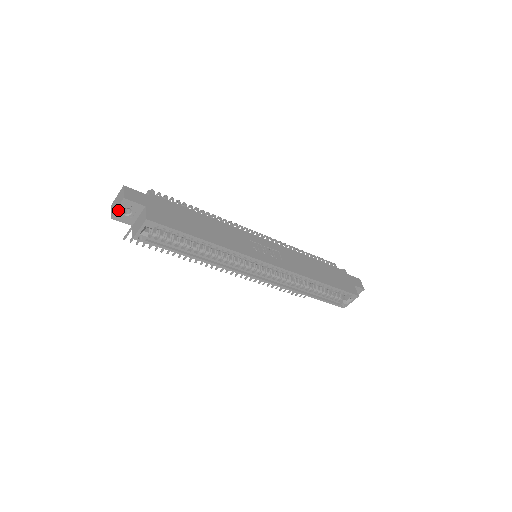
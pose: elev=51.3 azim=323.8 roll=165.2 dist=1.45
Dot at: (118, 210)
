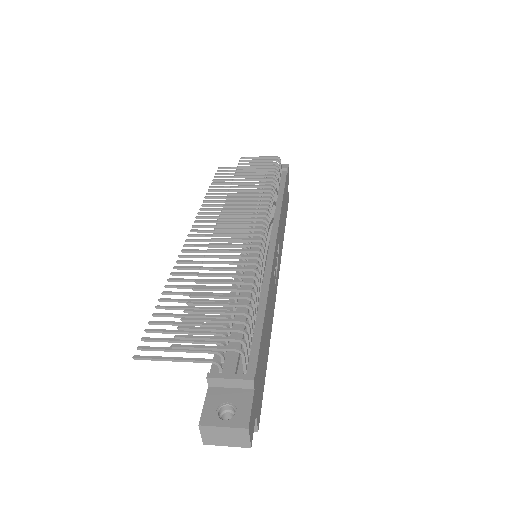
Dot at: (225, 443)
